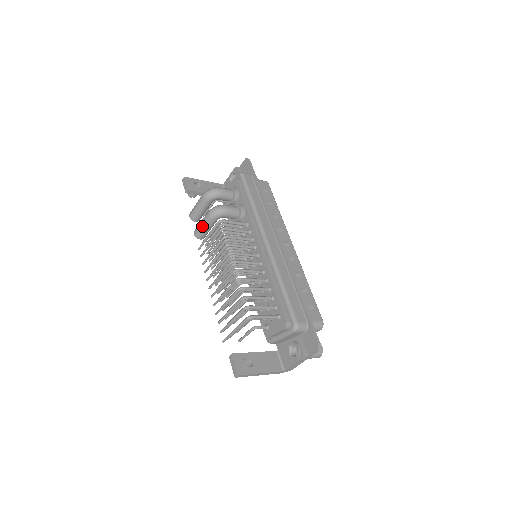
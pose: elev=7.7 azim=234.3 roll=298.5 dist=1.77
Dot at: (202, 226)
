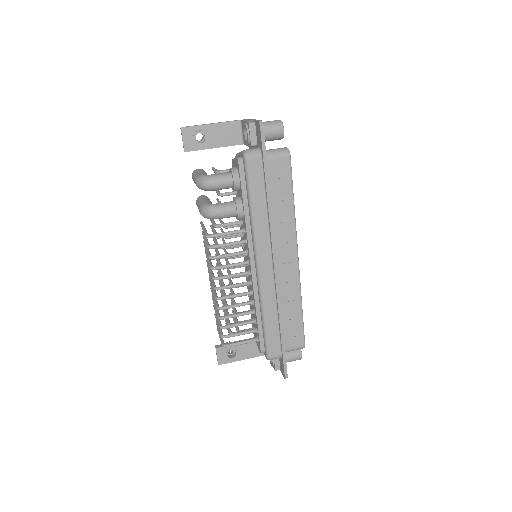
Dot at: occluded
